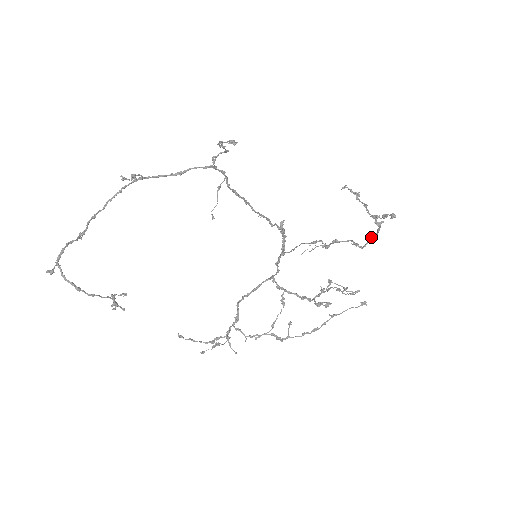
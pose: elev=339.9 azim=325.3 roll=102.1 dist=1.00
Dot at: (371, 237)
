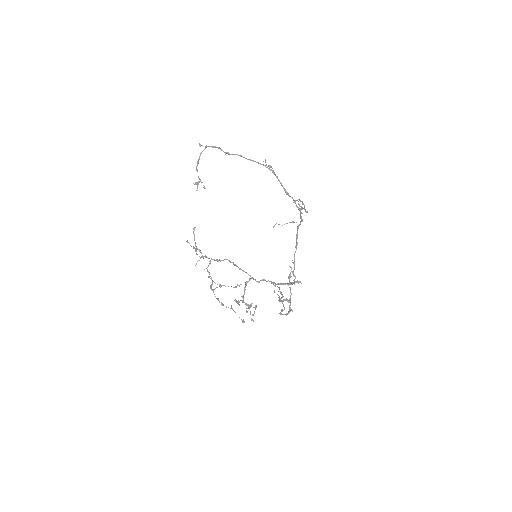
Dot at: (286, 313)
